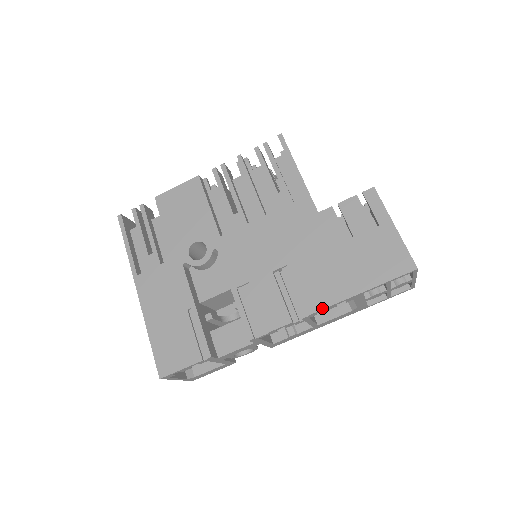
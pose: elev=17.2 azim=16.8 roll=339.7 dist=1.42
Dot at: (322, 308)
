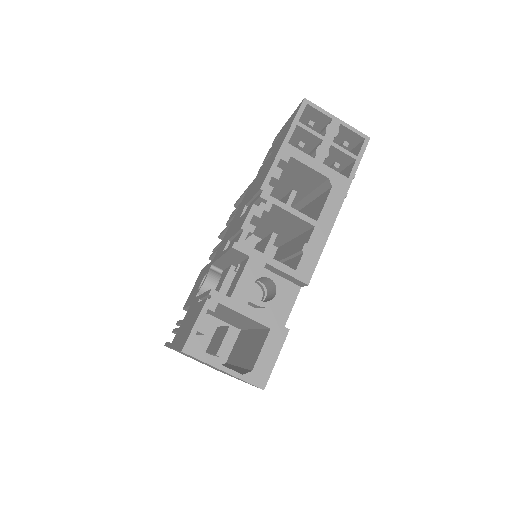
Dot at: (266, 176)
